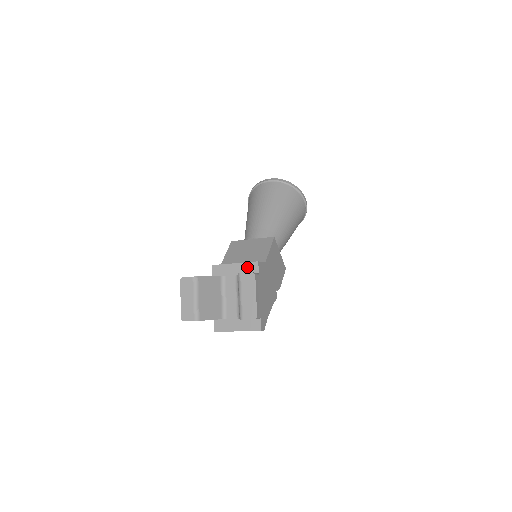
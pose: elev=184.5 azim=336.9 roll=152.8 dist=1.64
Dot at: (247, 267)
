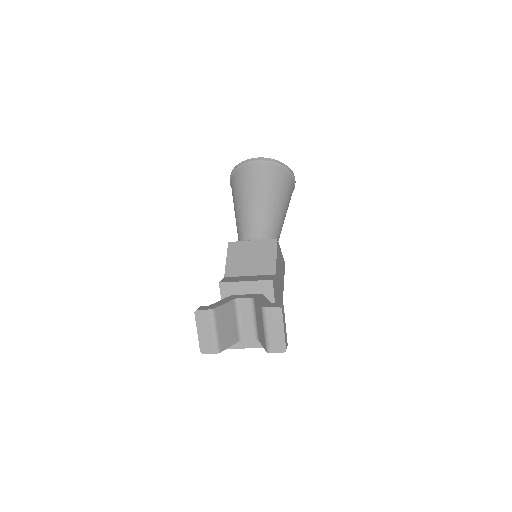
Dot at: (260, 285)
